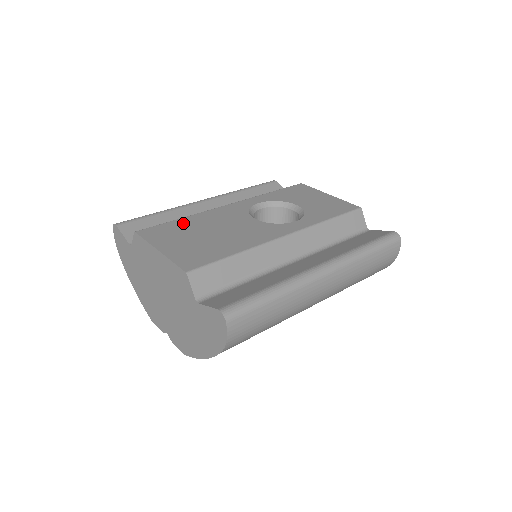
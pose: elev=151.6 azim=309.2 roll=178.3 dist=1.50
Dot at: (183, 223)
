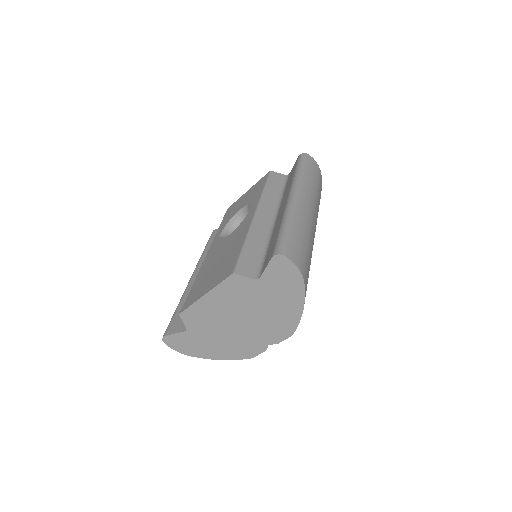
Dot at: (198, 281)
